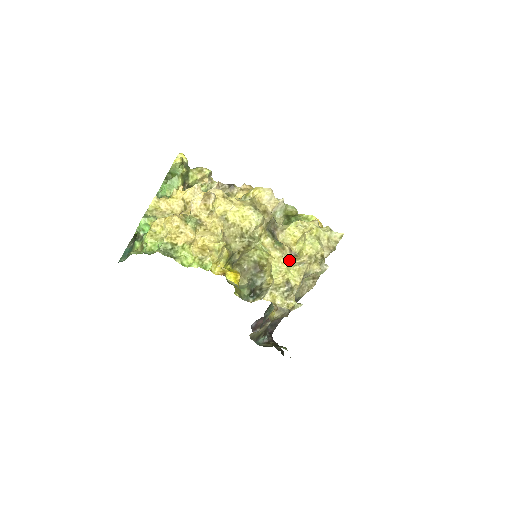
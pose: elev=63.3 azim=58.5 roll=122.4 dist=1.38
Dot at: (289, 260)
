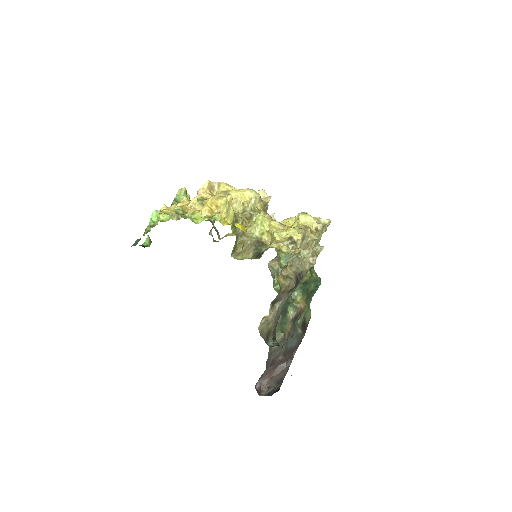
Dot at: occluded
